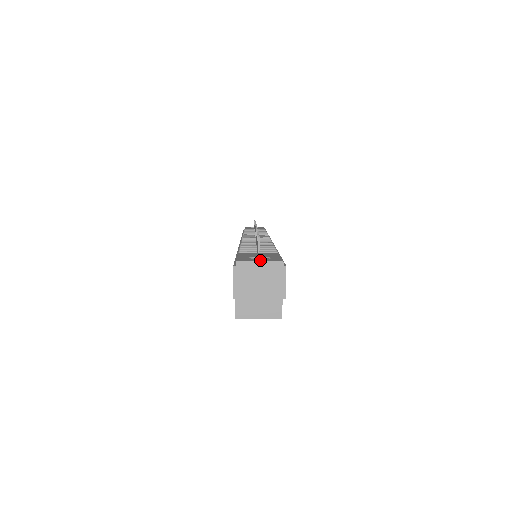
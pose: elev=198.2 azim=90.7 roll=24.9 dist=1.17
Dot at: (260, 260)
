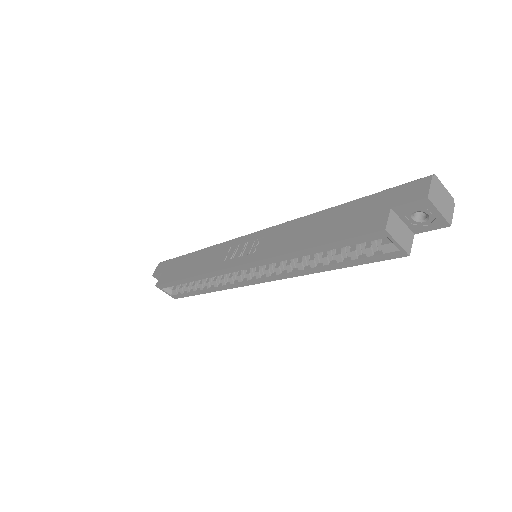
Dot at: (442, 187)
